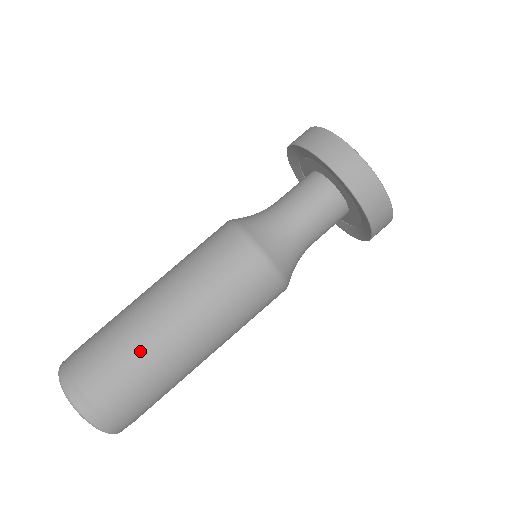
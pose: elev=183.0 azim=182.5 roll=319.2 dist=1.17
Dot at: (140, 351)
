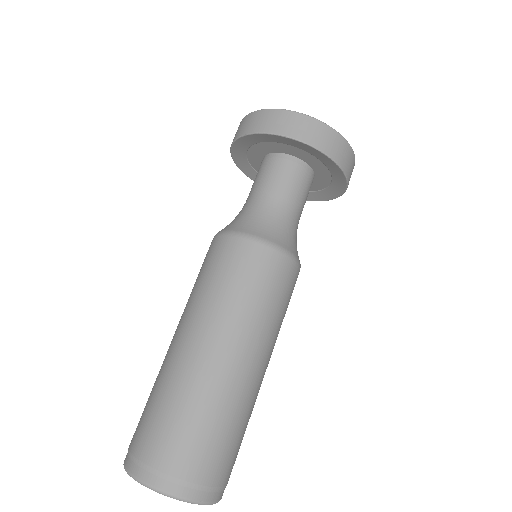
Dot at: (241, 410)
